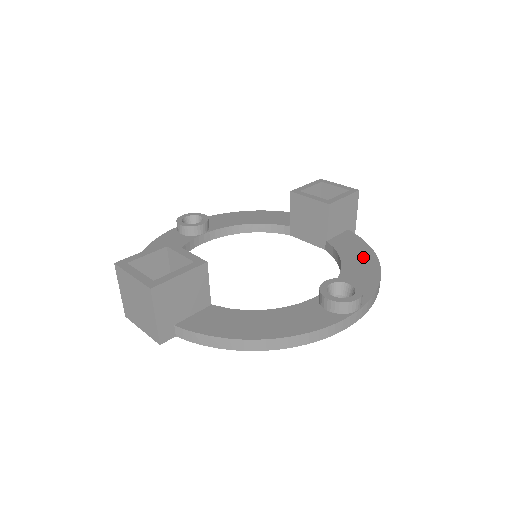
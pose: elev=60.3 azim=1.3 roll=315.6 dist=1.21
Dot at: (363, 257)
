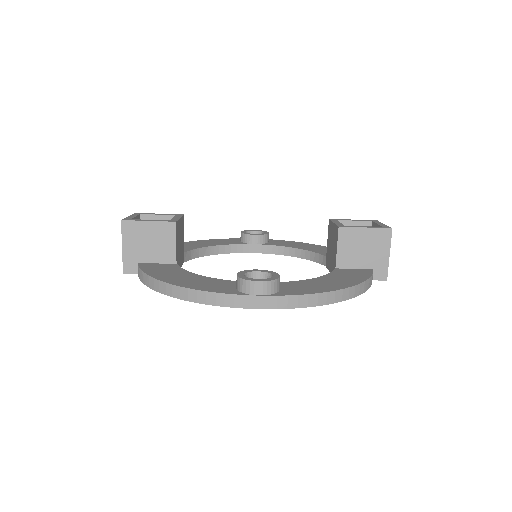
Dot at: (342, 281)
